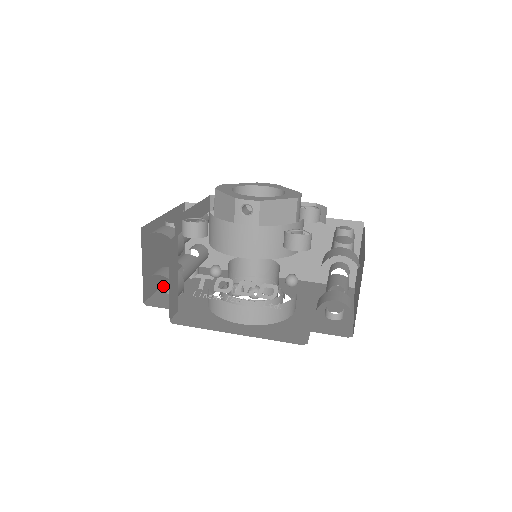
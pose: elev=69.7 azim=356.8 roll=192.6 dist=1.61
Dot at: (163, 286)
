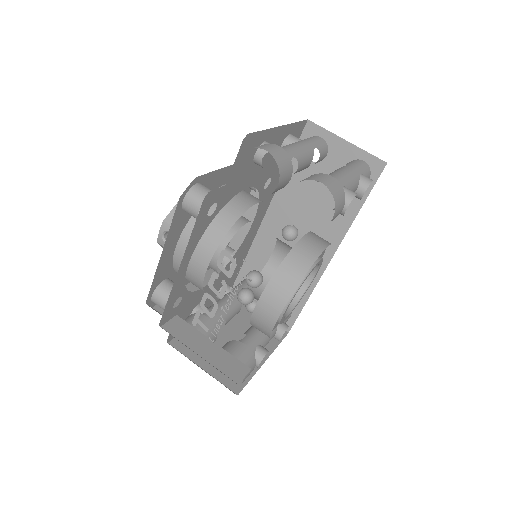
Dot at: (260, 366)
